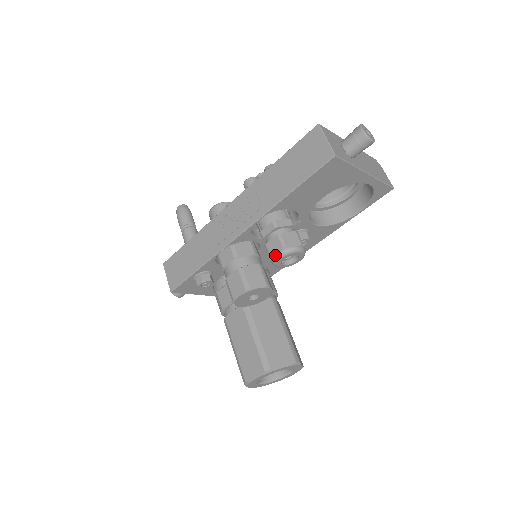
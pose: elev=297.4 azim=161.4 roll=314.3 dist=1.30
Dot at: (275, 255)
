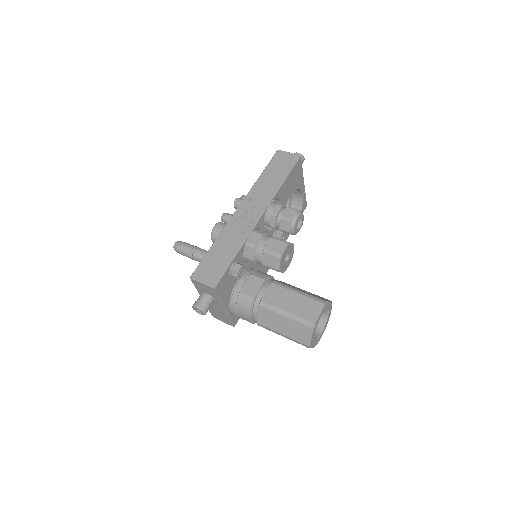
Dot at: (294, 216)
